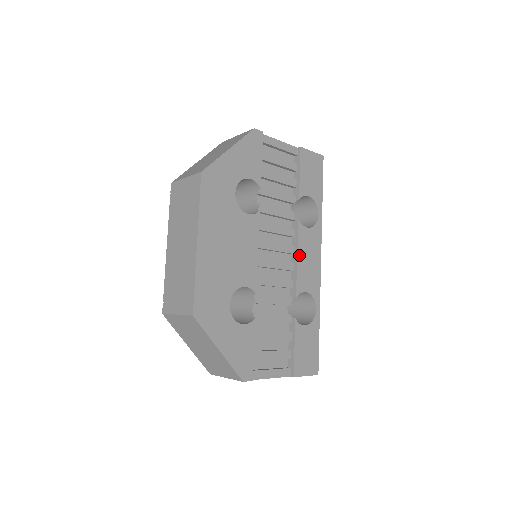
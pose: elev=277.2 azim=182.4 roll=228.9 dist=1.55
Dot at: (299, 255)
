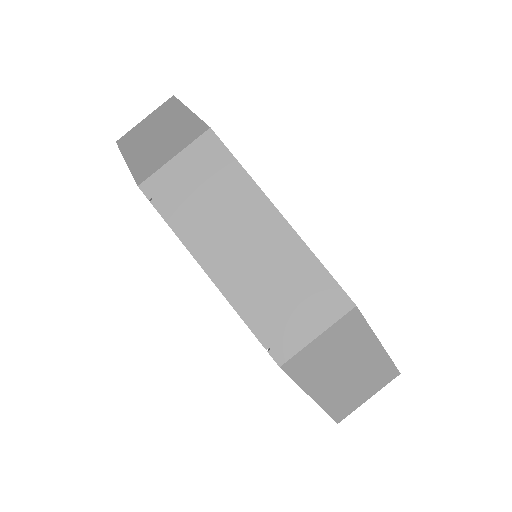
Dot at: occluded
